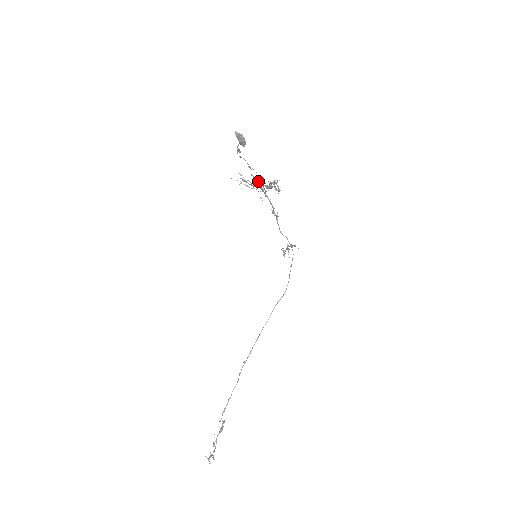
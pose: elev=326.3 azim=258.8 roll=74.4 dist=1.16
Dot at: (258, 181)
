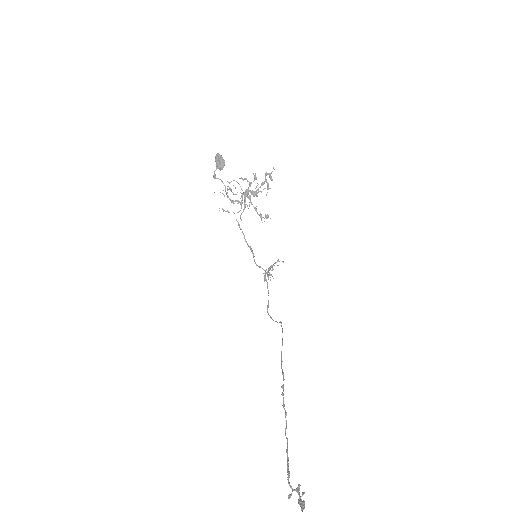
Dot at: (254, 175)
